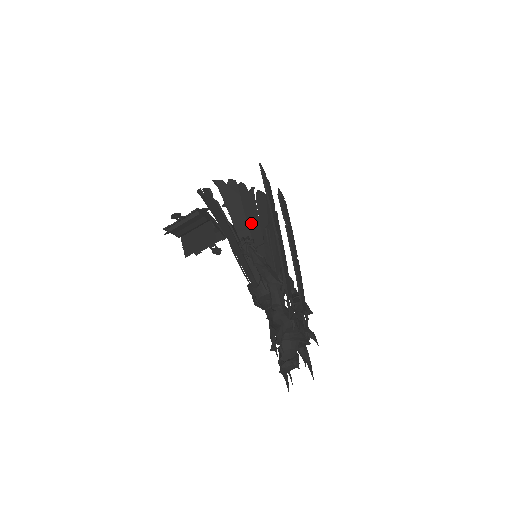
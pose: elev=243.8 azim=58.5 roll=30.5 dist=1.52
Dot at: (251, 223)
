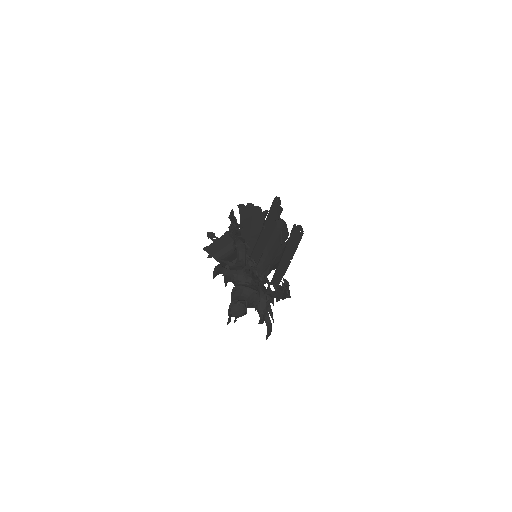
Dot at: (254, 228)
